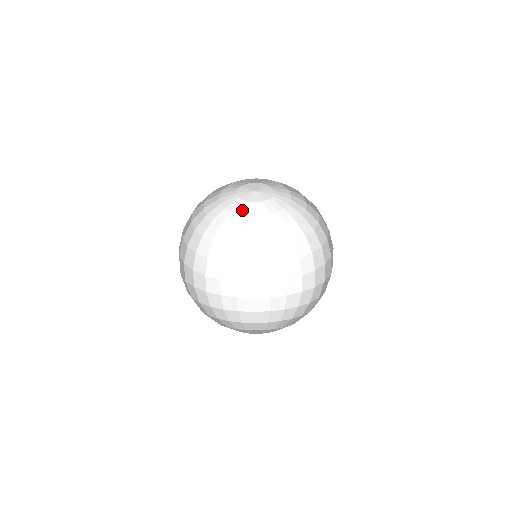
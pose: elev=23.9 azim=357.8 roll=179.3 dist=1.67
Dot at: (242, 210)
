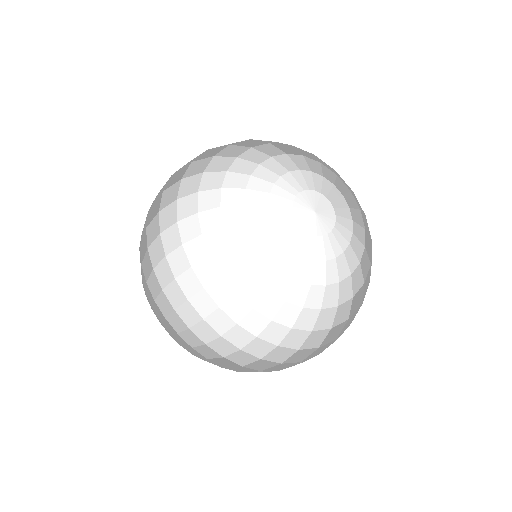
Dot at: (277, 207)
